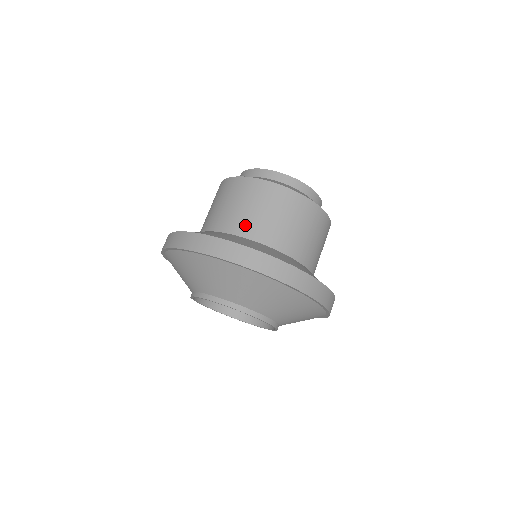
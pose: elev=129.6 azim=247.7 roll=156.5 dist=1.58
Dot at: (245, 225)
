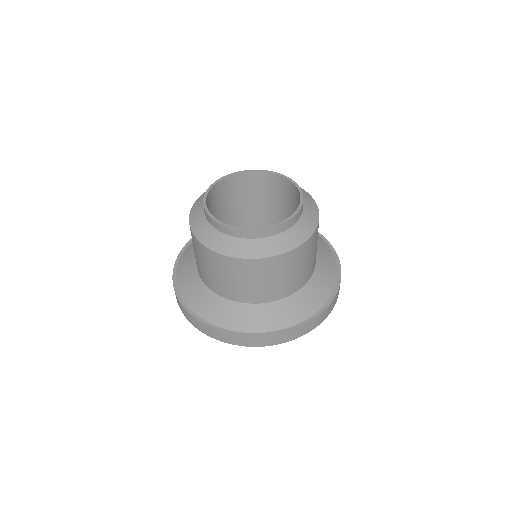
Dot at: (253, 296)
